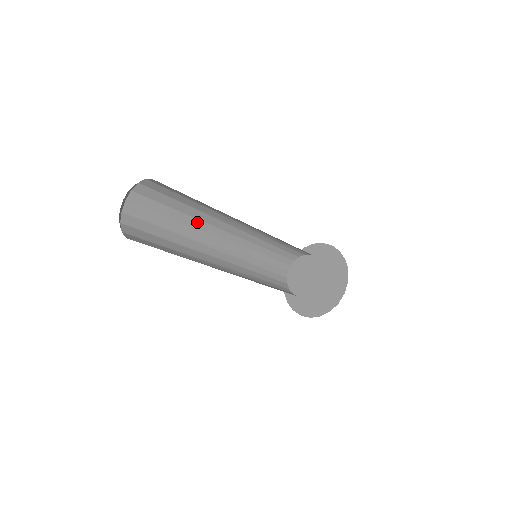
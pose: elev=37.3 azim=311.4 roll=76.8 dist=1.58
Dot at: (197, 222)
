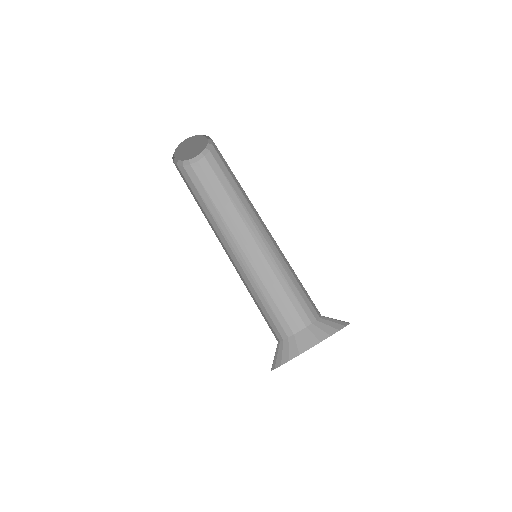
Dot at: (226, 214)
